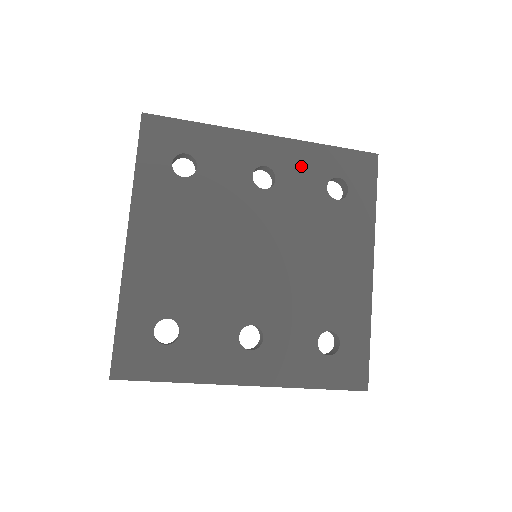
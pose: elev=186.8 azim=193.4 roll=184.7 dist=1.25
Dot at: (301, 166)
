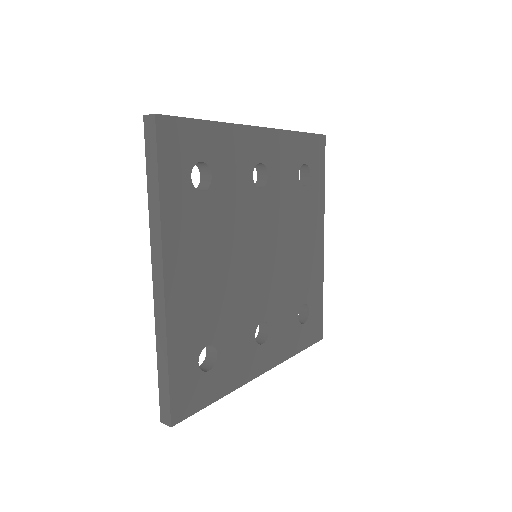
Dot at: (283, 157)
